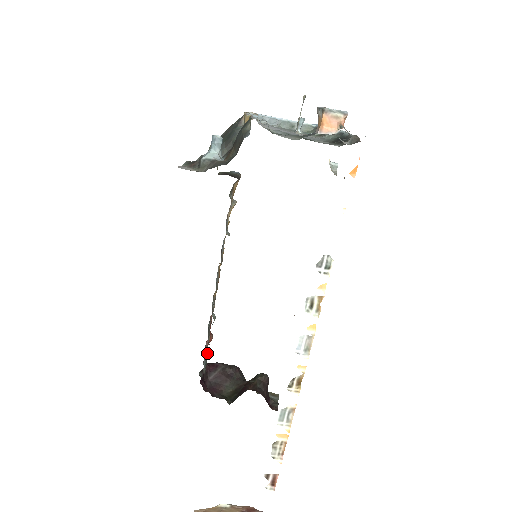
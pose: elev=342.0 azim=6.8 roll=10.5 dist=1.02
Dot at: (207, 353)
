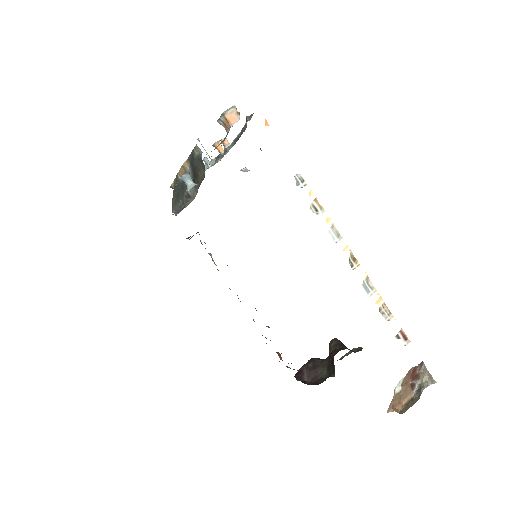
Dot at: (287, 367)
